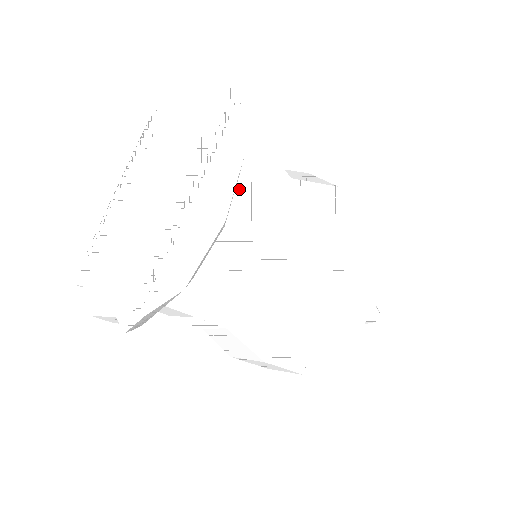
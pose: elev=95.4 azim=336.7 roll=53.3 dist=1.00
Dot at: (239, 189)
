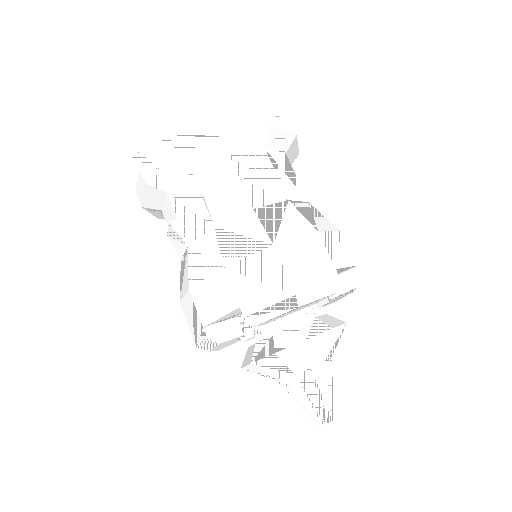
Dot at: (257, 152)
